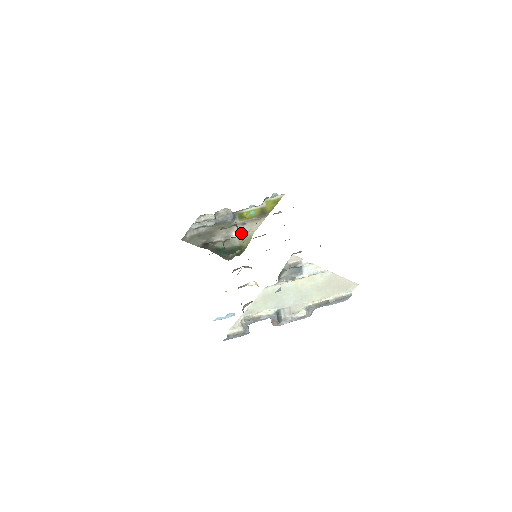
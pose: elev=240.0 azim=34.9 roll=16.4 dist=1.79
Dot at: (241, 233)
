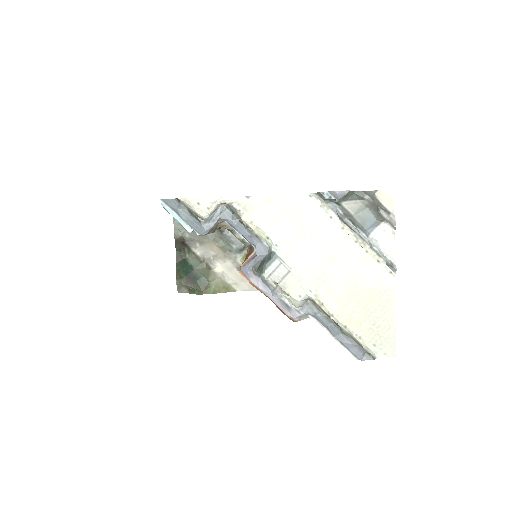
Dot at: (224, 275)
